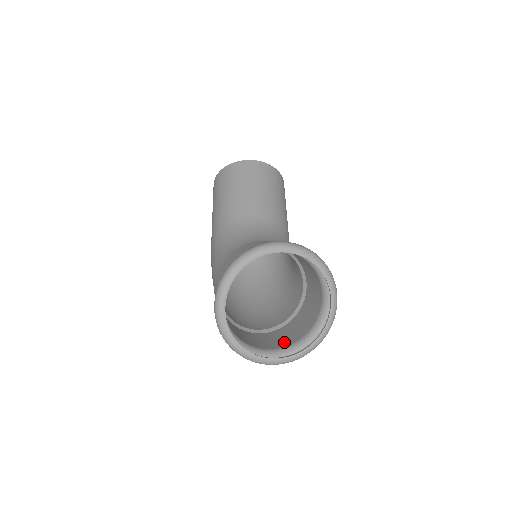
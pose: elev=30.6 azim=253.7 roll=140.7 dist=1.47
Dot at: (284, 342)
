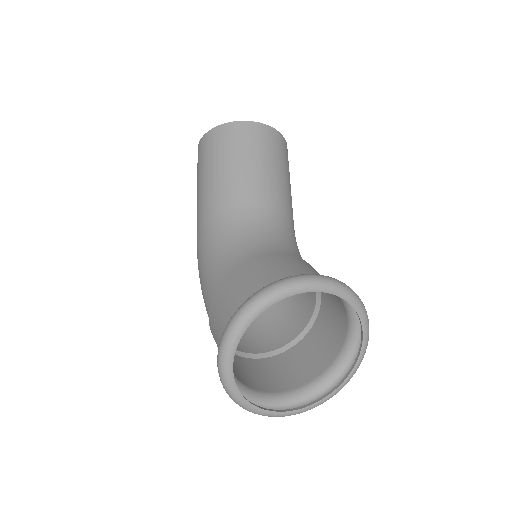
Dot at: (293, 380)
